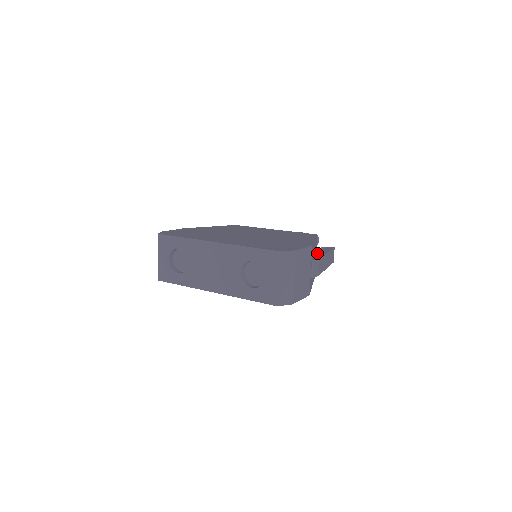
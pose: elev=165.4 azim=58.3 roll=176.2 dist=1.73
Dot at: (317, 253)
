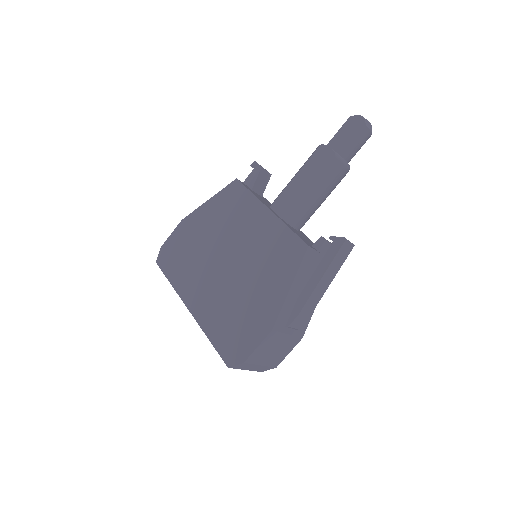
Dot at: (306, 284)
